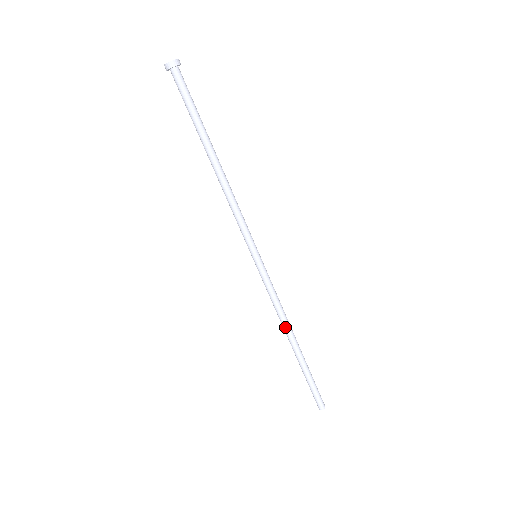
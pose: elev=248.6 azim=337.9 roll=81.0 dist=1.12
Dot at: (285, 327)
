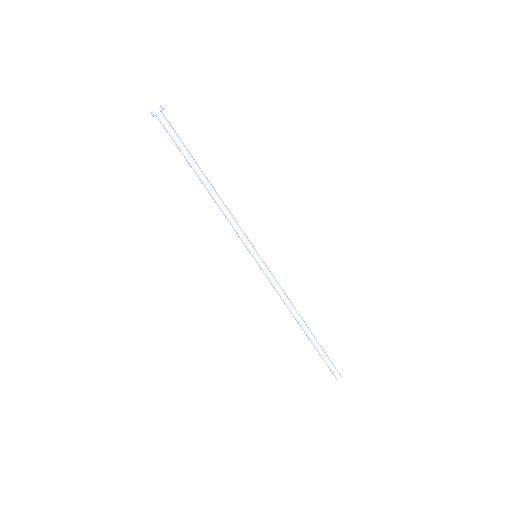
Dot at: (291, 313)
